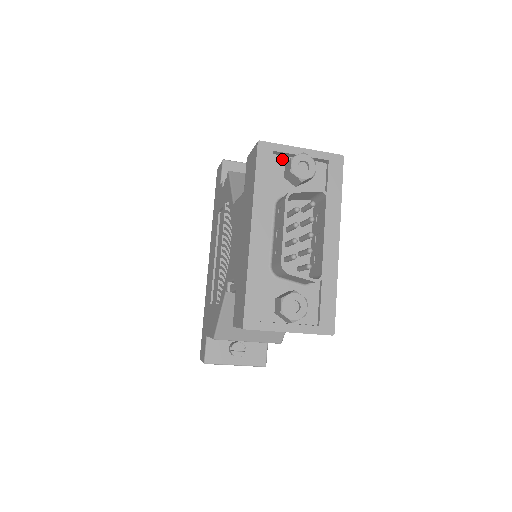
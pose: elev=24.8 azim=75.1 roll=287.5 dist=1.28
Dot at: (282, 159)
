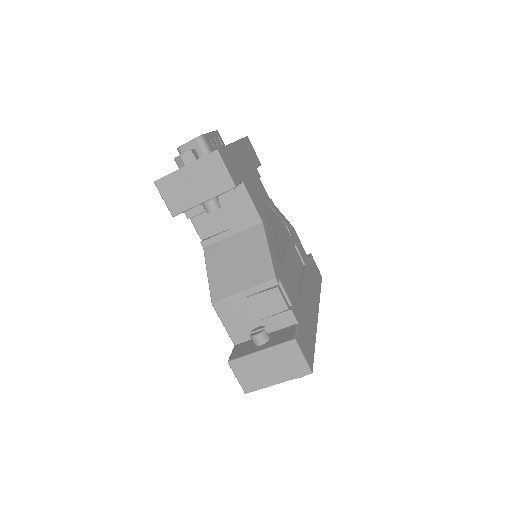
Dot at: occluded
